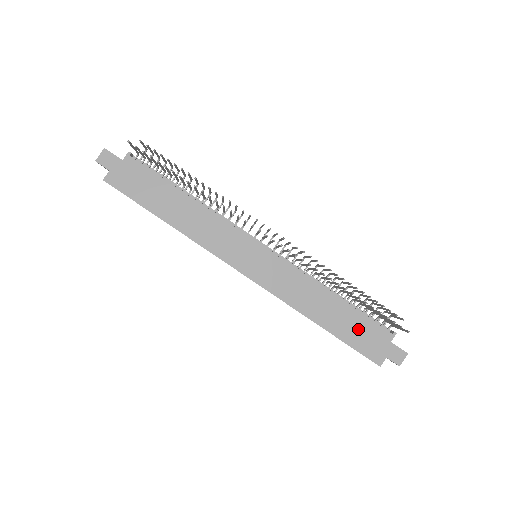
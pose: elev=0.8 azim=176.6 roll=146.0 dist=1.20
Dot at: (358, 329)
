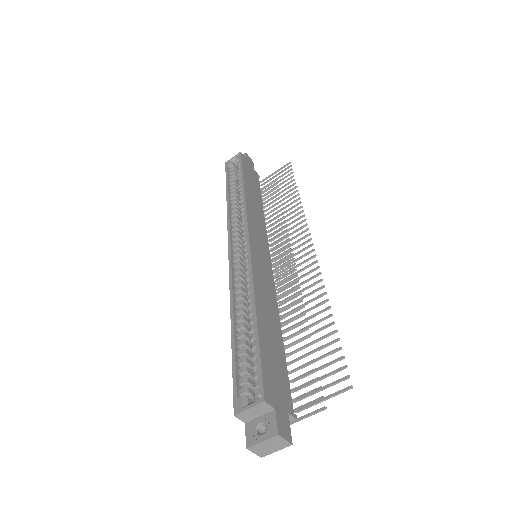
Dot at: (276, 362)
